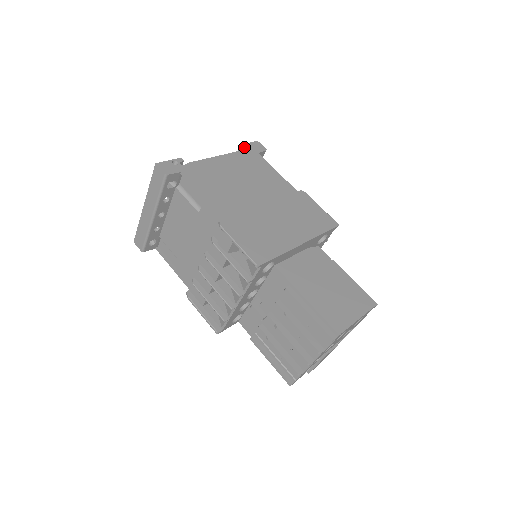
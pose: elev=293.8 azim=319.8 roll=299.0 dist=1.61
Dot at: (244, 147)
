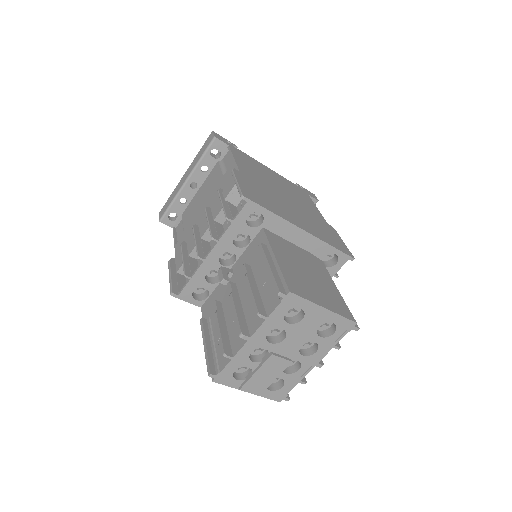
Dot at: (298, 185)
